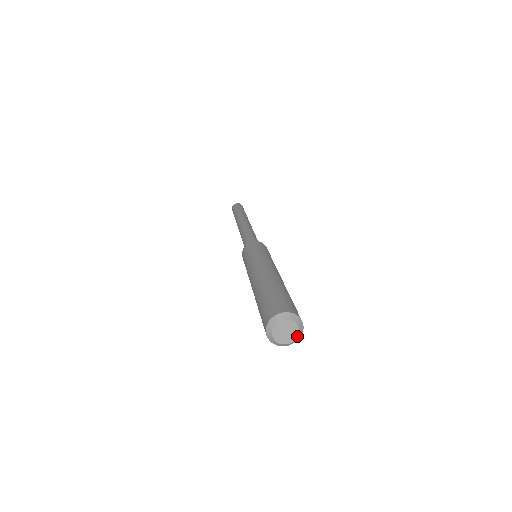
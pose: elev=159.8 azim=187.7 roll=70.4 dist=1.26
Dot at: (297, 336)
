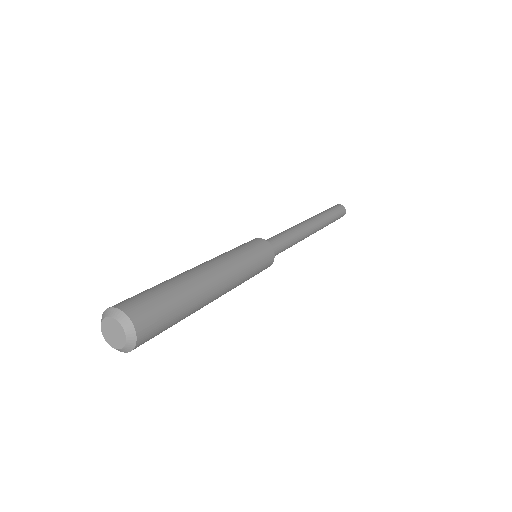
Dot at: (123, 329)
